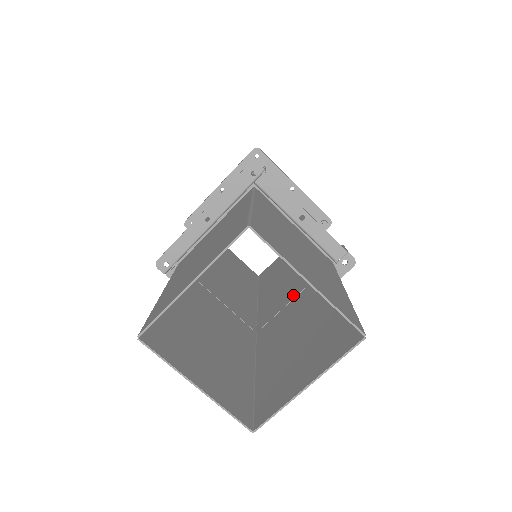
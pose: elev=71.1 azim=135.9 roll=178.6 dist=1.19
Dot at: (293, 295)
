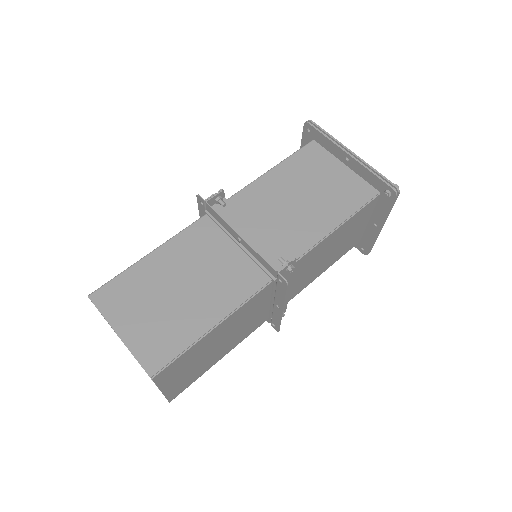
Dot at: occluded
